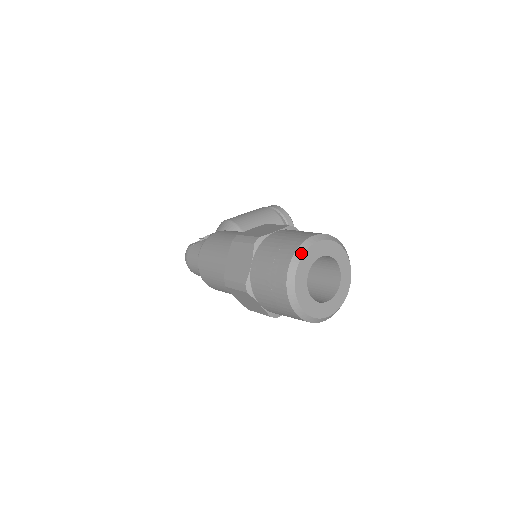
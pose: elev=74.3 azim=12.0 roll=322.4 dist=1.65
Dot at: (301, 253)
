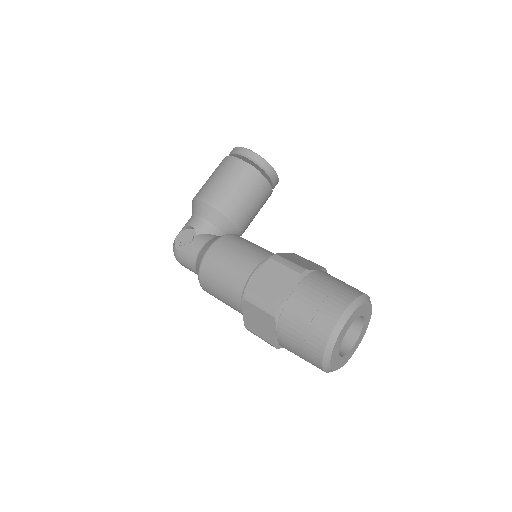
Dot at: (333, 344)
